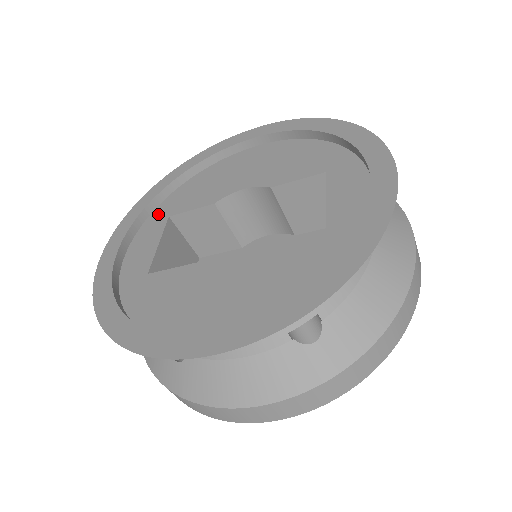
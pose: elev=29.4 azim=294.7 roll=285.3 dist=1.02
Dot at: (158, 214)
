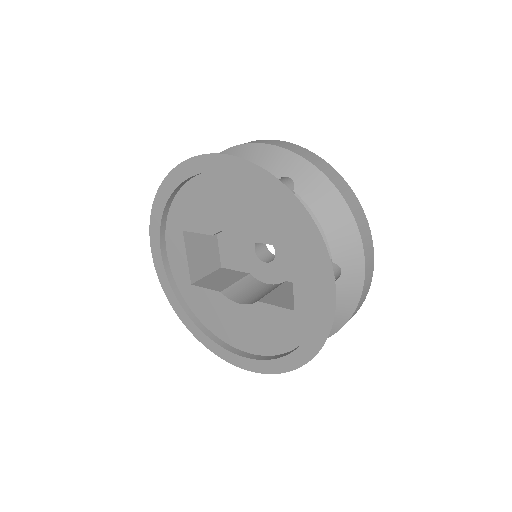
Dot at: (173, 223)
